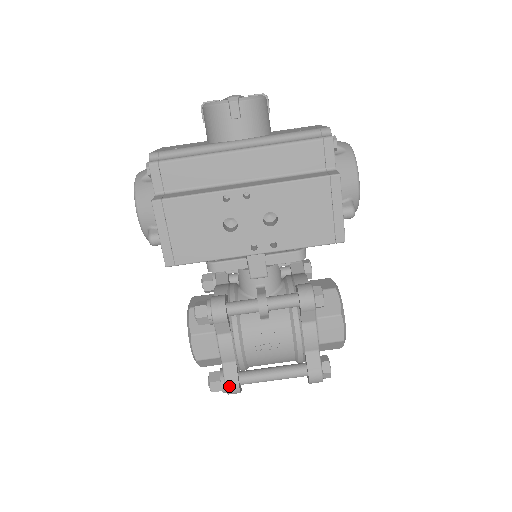
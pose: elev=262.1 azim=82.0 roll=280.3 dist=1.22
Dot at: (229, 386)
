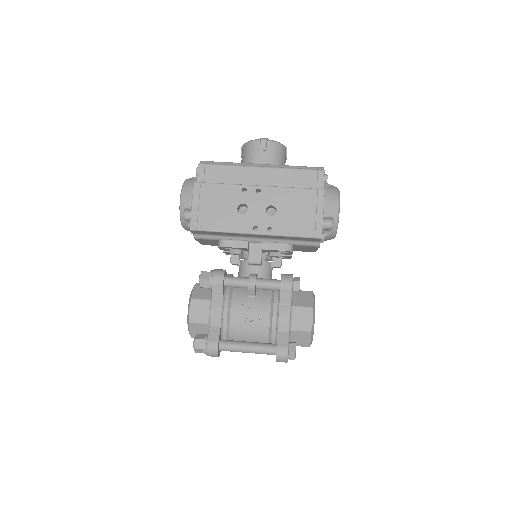
Dot at: (210, 344)
